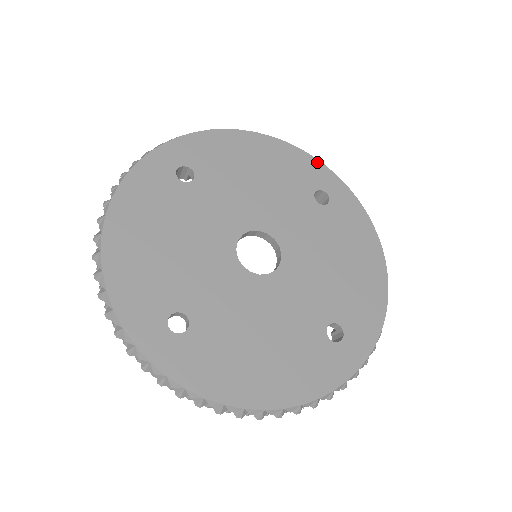
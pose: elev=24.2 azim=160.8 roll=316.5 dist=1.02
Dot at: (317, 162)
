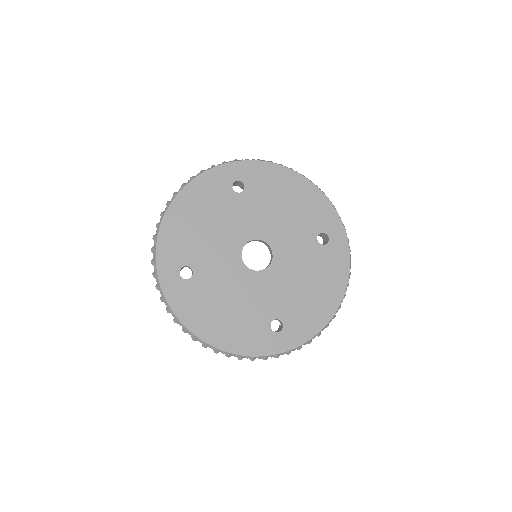
Dot at: (211, 171)
